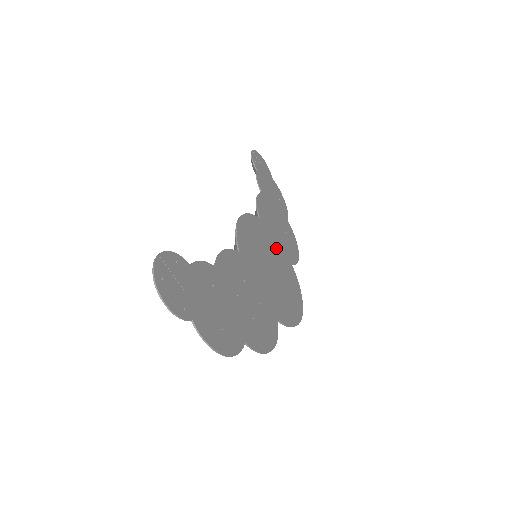
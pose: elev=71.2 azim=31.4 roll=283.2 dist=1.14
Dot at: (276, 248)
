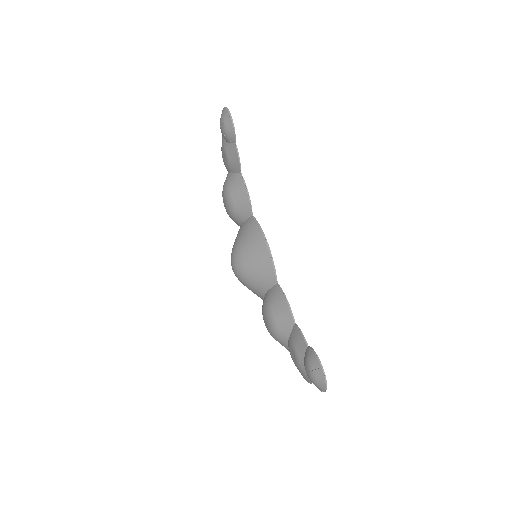
Dot at: occluded
